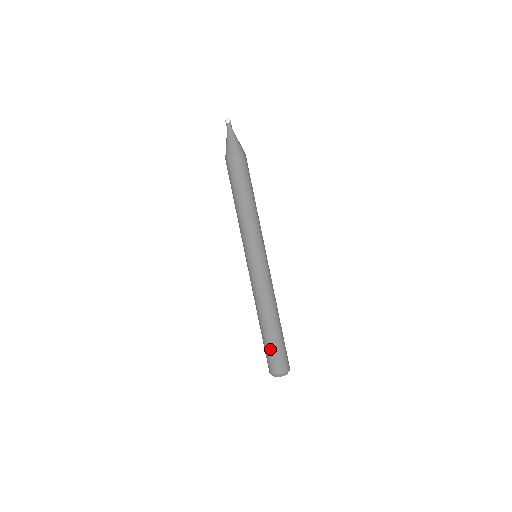
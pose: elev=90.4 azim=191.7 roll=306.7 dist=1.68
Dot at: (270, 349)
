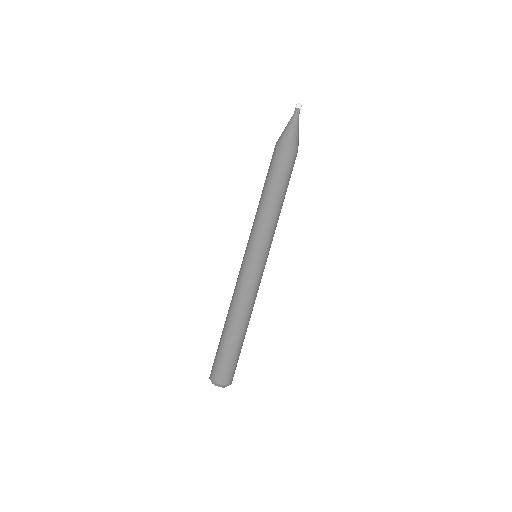
Dot at: (230, 357)
